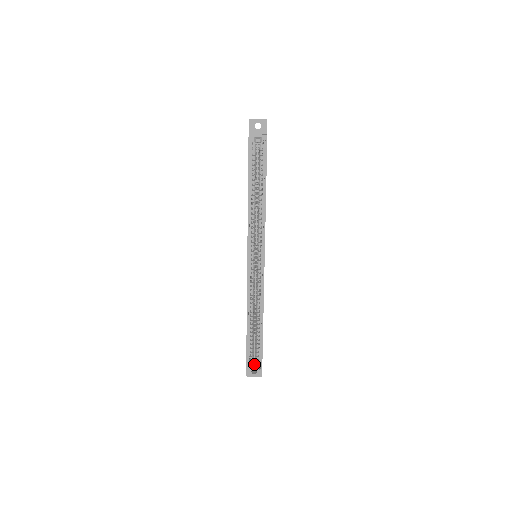
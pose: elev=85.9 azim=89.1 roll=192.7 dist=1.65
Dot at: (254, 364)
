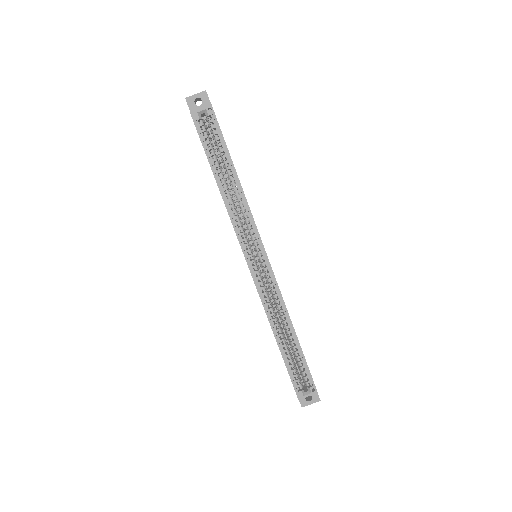
Dot at: (305, 388)
